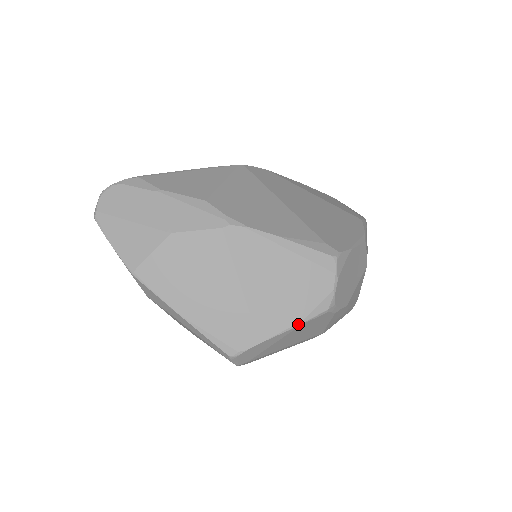
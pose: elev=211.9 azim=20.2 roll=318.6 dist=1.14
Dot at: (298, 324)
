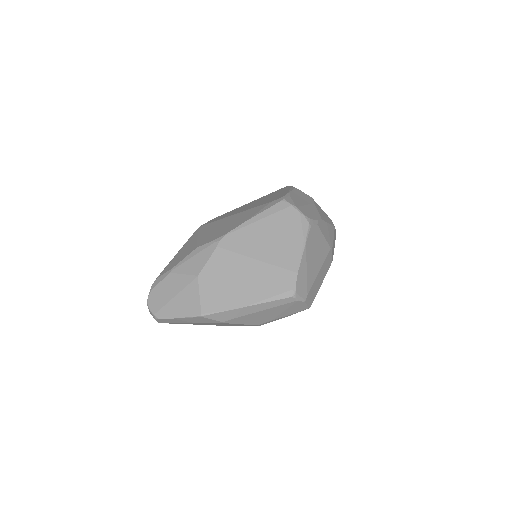
Dot at: (304, 245)
